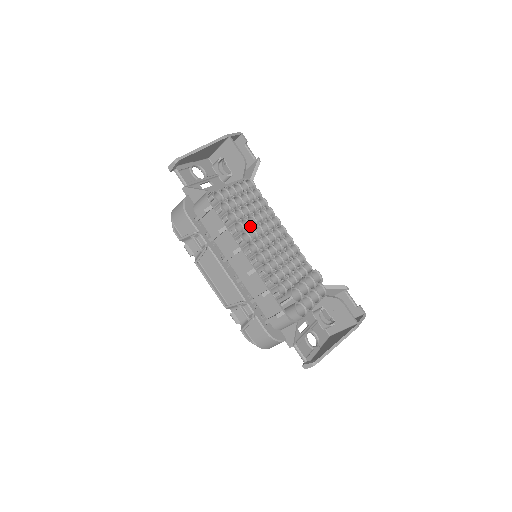
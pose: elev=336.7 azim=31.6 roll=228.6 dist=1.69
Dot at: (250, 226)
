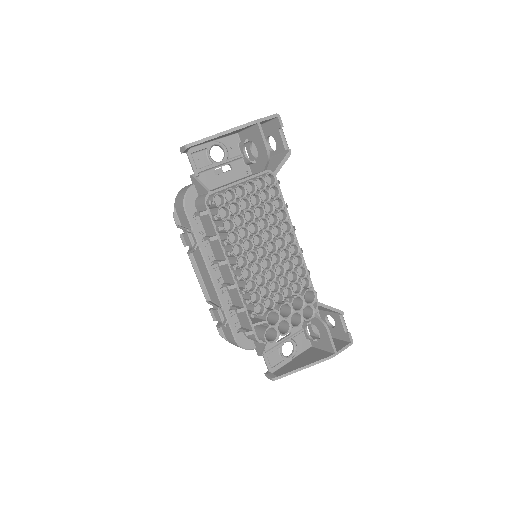
Dot at: (248, 235)
